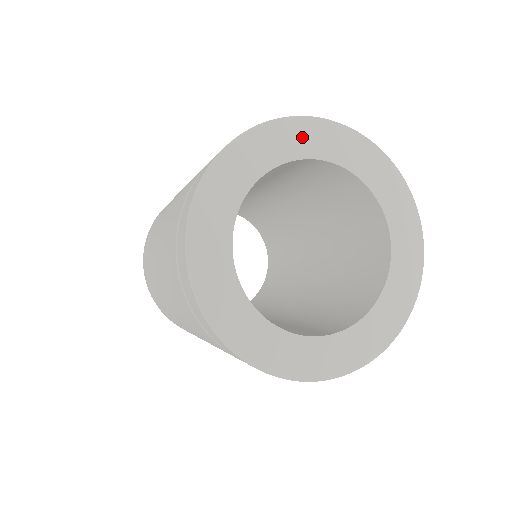
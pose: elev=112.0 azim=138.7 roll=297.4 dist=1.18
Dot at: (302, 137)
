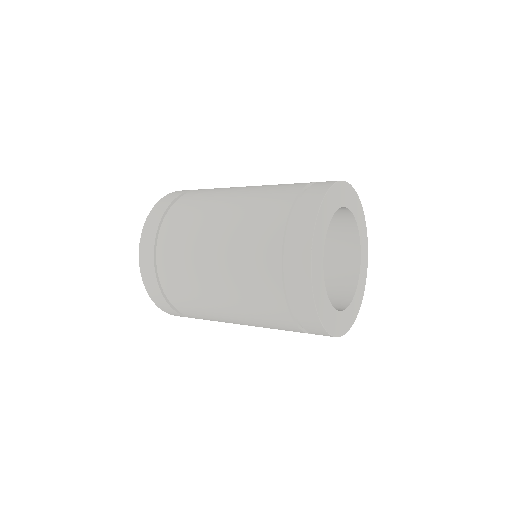
Dot at: (355, 204)
